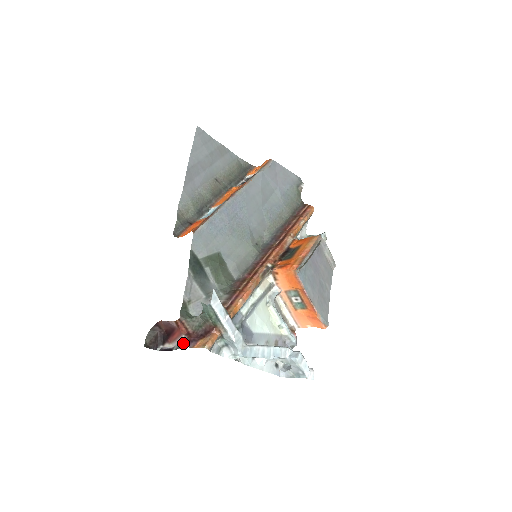
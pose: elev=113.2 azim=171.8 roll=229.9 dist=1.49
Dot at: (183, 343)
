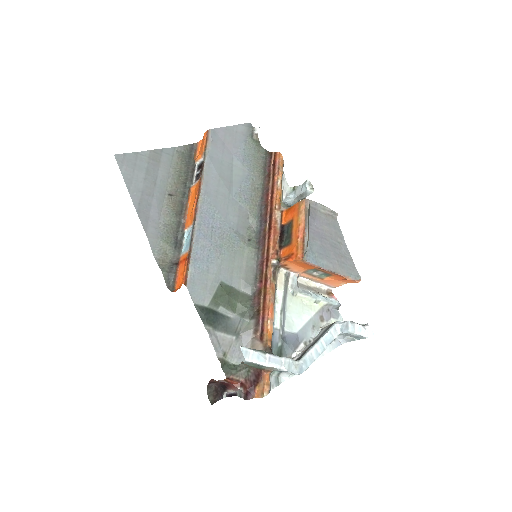
Dot at: (243, 394)
